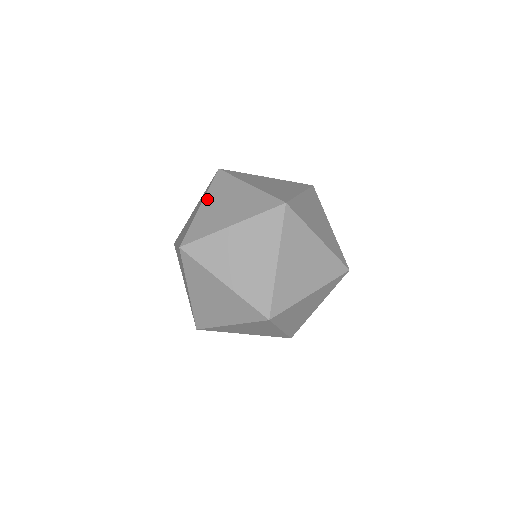
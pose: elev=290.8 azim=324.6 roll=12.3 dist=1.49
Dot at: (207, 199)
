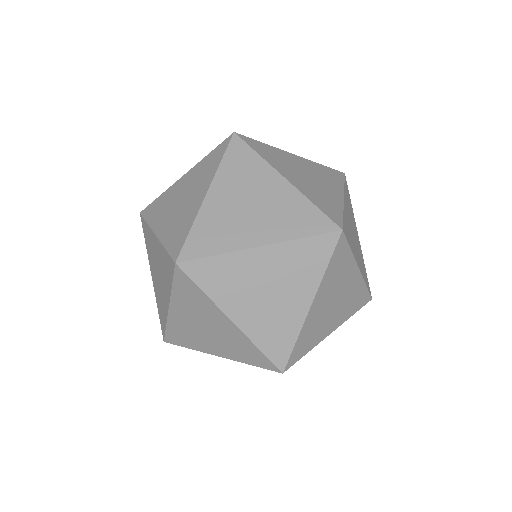
Dot at: occluded
